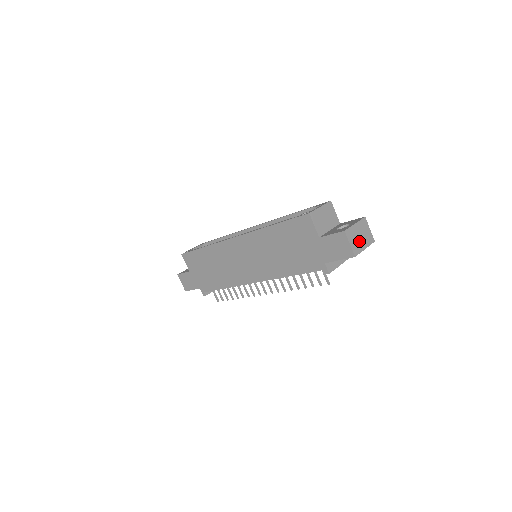
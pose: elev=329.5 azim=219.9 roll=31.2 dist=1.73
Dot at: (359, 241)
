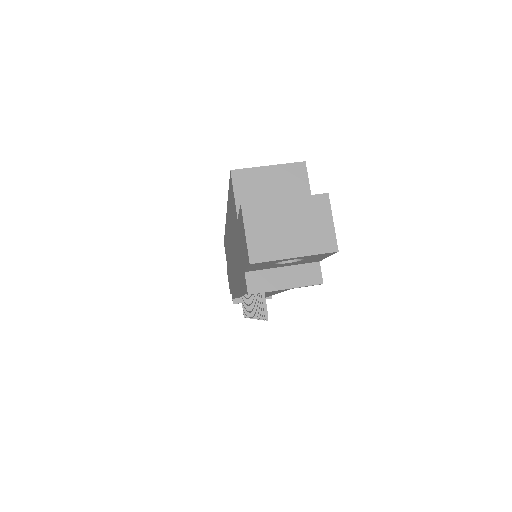
Dot at: (281, 236)
